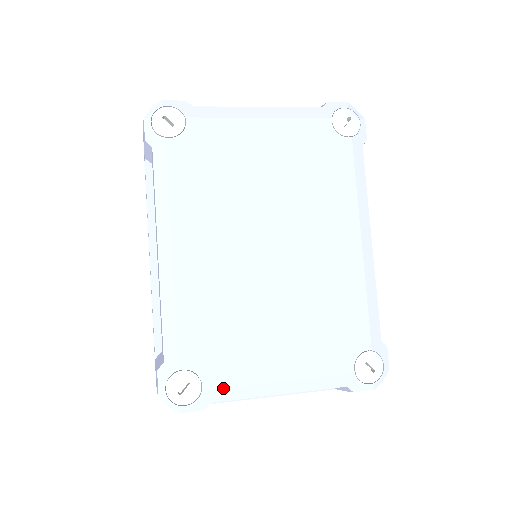
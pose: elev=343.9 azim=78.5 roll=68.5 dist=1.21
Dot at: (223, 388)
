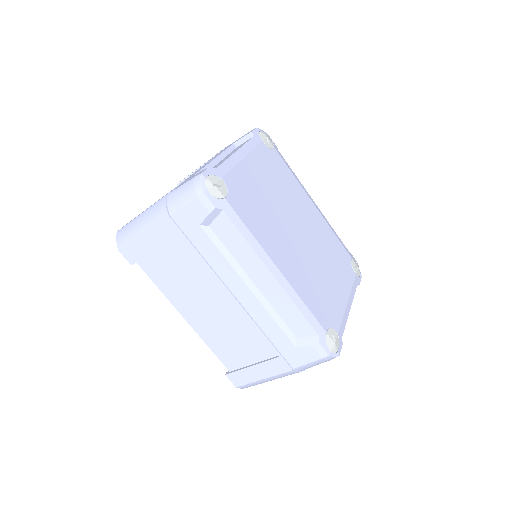
Dot at: (341, 325)
